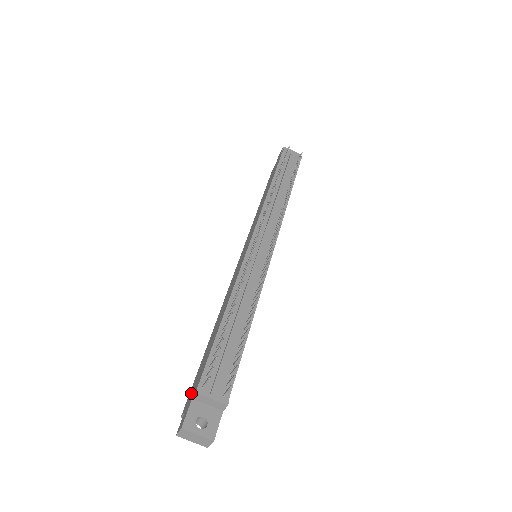
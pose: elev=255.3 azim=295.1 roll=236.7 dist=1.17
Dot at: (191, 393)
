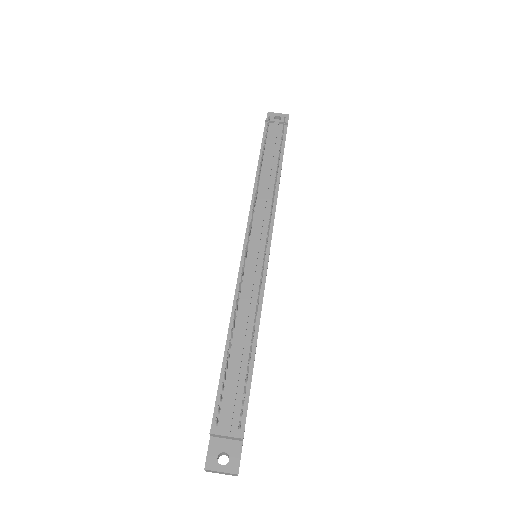
Dot at: occluded
